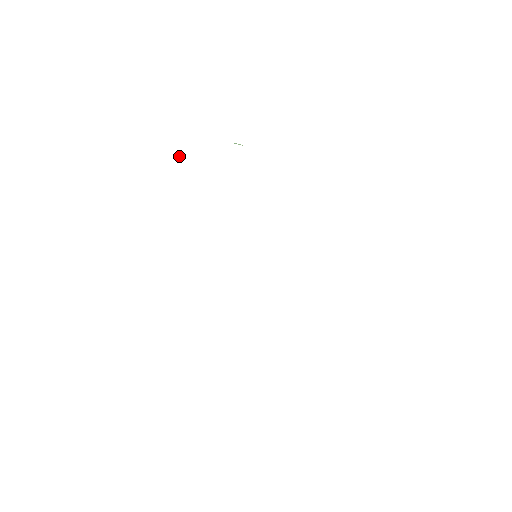
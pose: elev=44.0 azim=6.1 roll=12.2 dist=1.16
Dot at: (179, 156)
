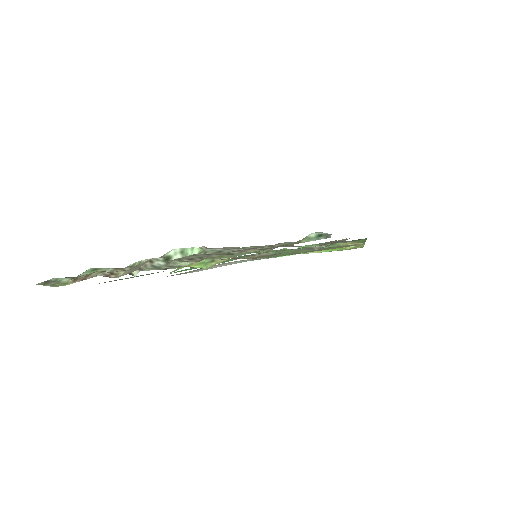
Dot at: (137, 271)
